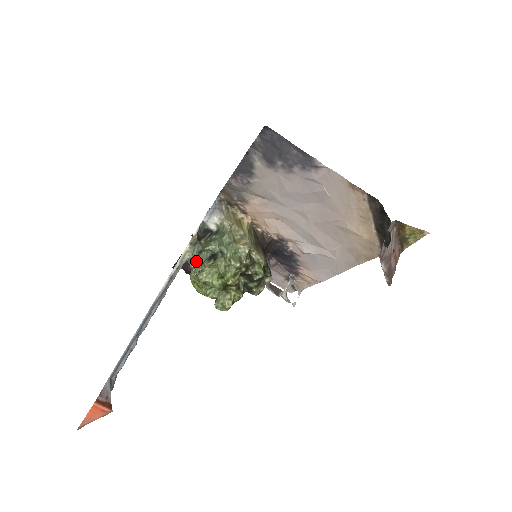
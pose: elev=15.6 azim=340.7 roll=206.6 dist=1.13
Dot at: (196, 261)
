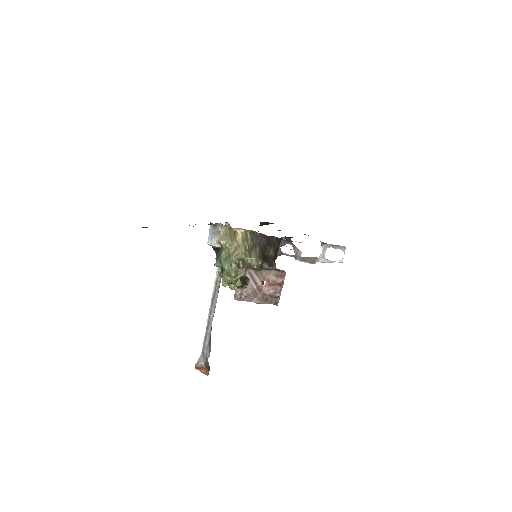
Dot at: occluded
